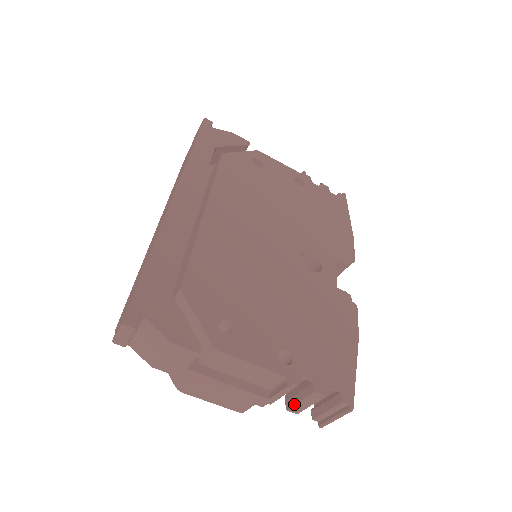
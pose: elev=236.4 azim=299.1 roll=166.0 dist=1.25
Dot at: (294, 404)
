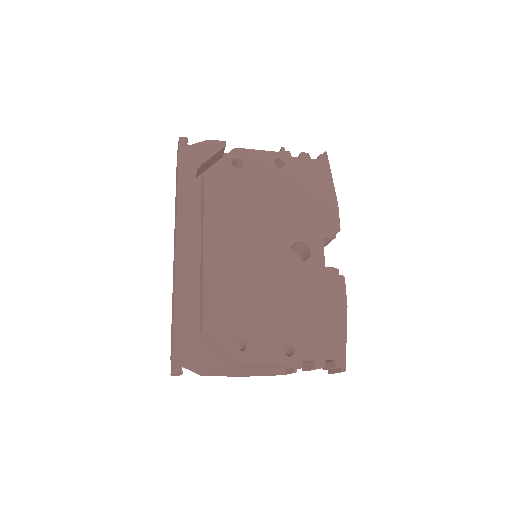
Dot at: (305, 369)
